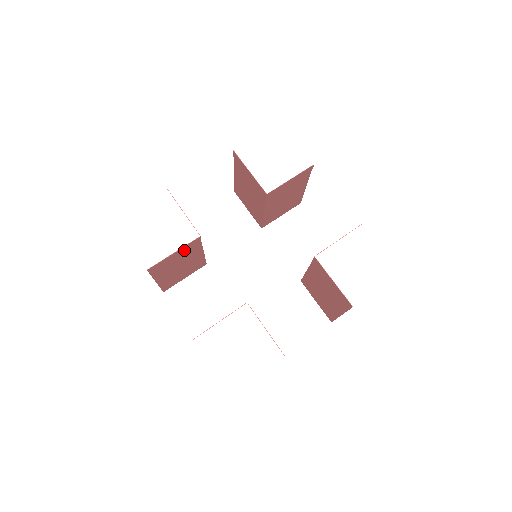
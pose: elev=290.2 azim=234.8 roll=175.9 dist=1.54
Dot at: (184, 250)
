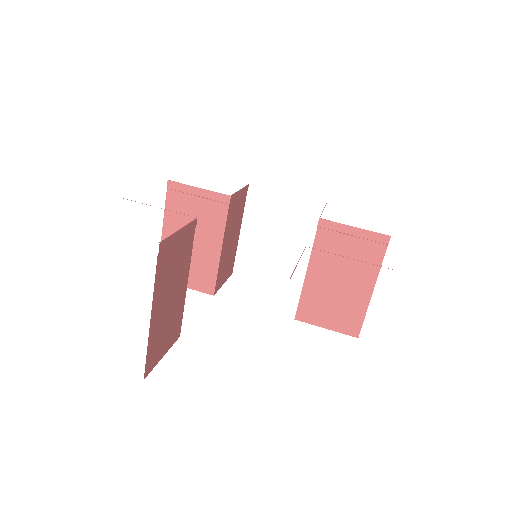
Dot at: (208, 203)
